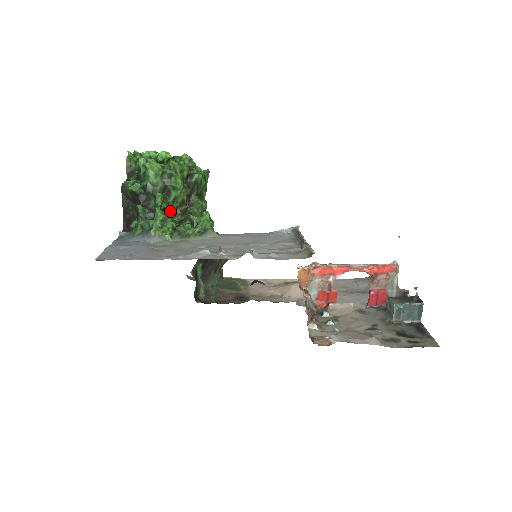
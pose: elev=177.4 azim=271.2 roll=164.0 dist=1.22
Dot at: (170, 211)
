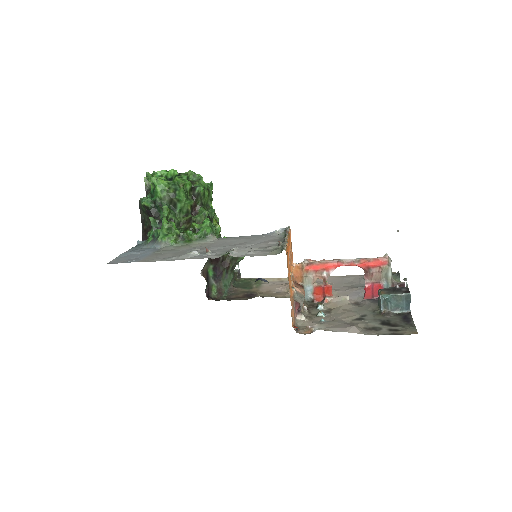
Dot at: (177, 220)
